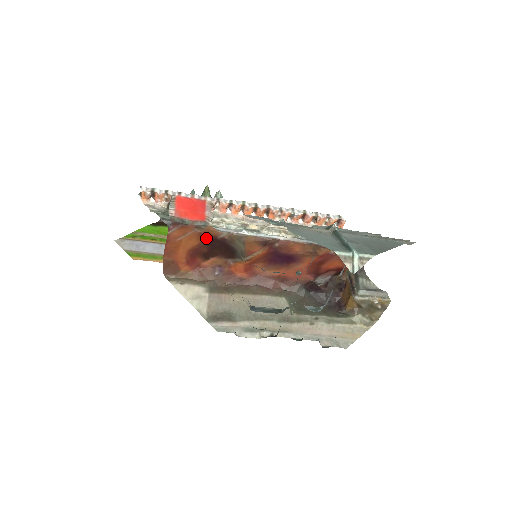
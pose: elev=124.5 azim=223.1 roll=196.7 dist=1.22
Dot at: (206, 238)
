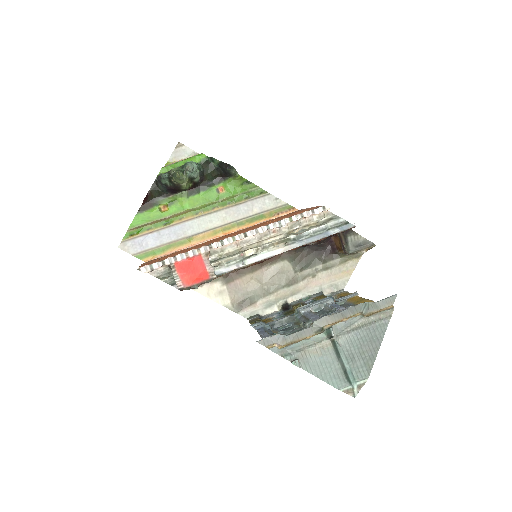
Dot at: occluded
